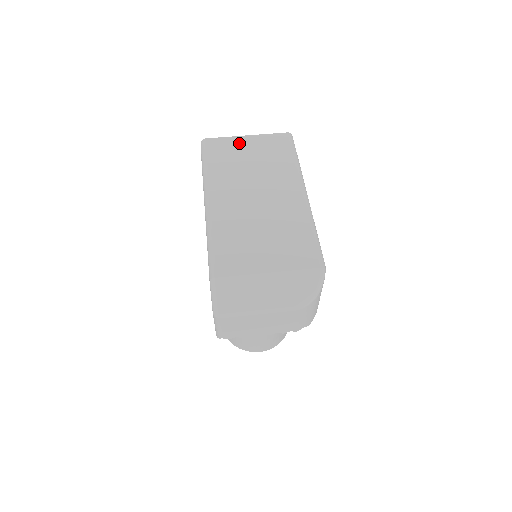
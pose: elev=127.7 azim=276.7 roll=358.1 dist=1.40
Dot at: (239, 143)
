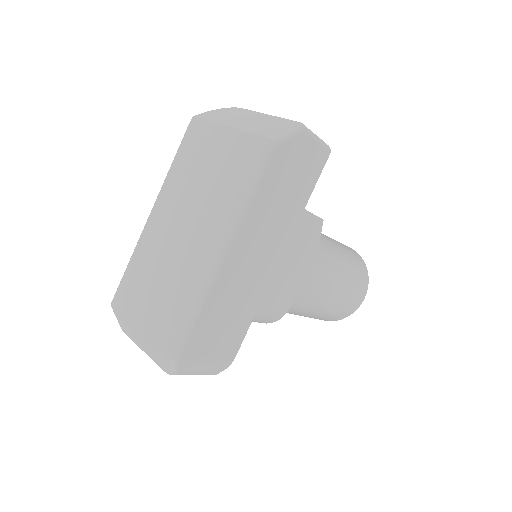
Dot at: (214, 138)
